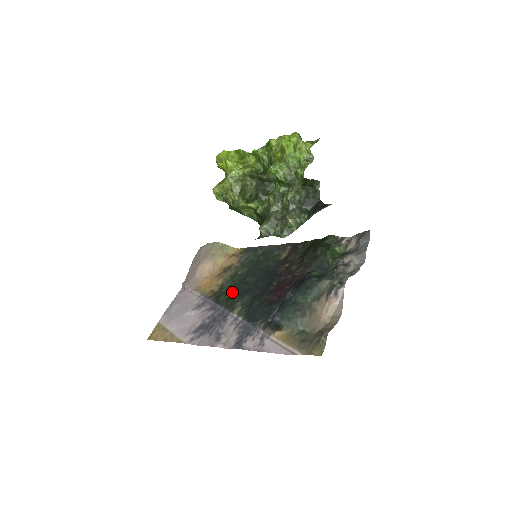
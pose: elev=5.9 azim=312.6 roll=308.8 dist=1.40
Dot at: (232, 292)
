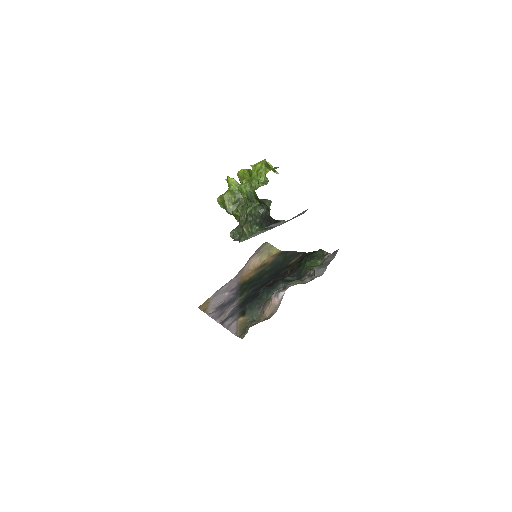
Dot at: (251, 283)
